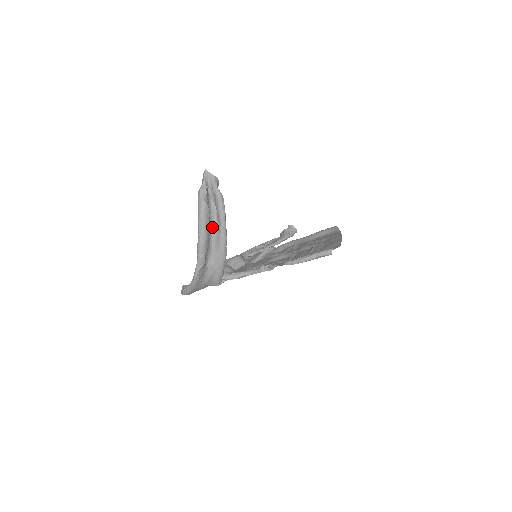
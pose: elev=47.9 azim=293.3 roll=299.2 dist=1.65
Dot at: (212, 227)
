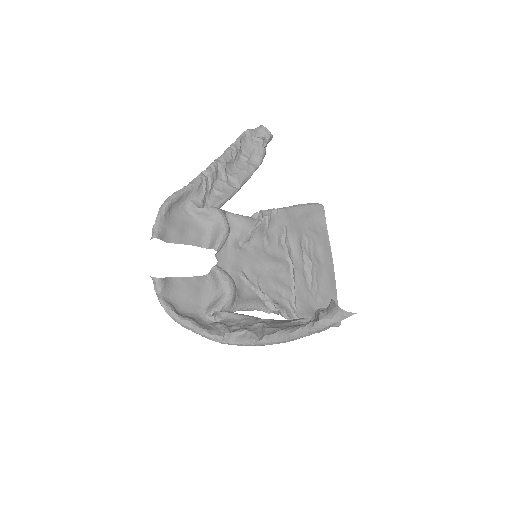
Dot at: (288, 324)
